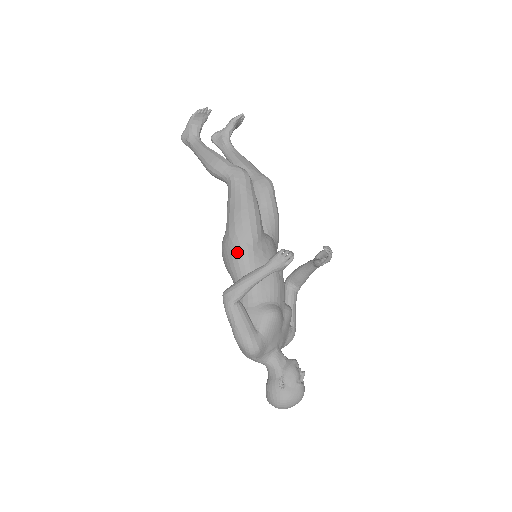
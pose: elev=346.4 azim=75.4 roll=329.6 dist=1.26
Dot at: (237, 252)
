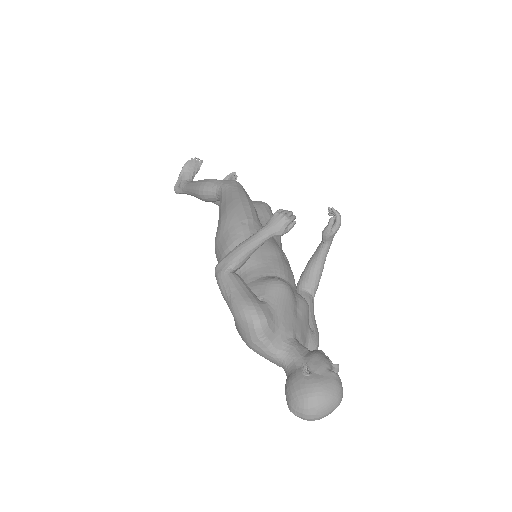
Dot at: (230, 232)
